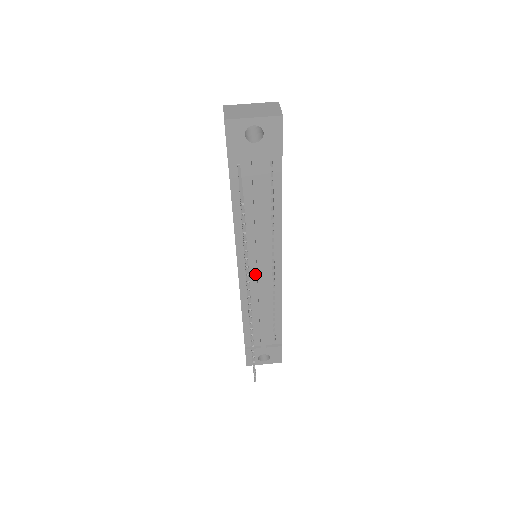
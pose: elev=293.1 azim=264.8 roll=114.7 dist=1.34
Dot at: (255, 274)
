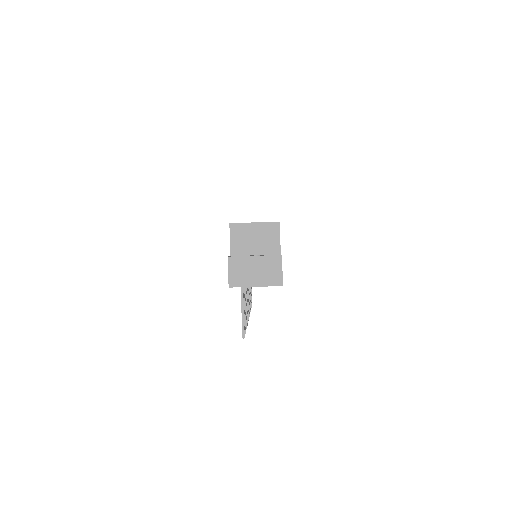
Dot at: occluded
